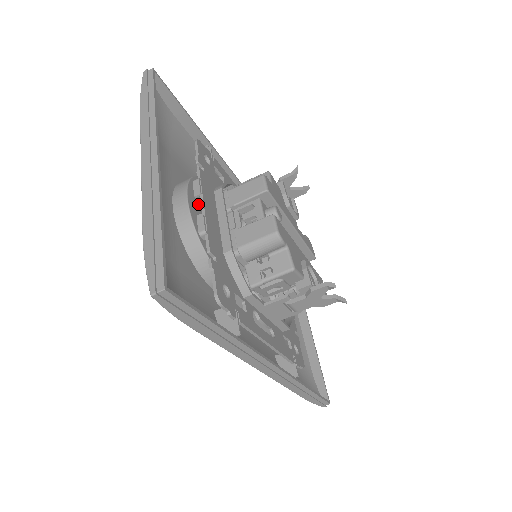
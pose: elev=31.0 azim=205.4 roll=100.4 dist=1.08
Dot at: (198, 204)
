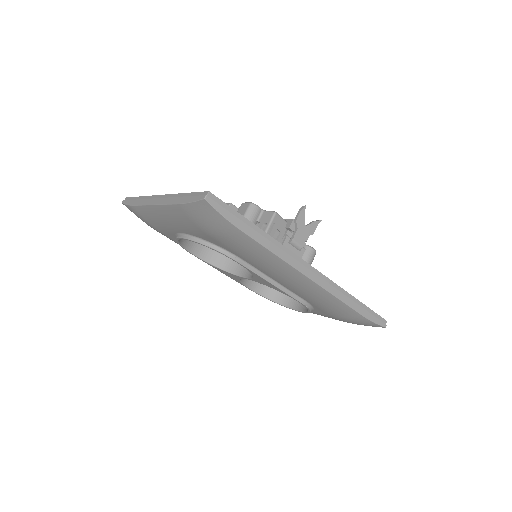
Dot at: occluded
